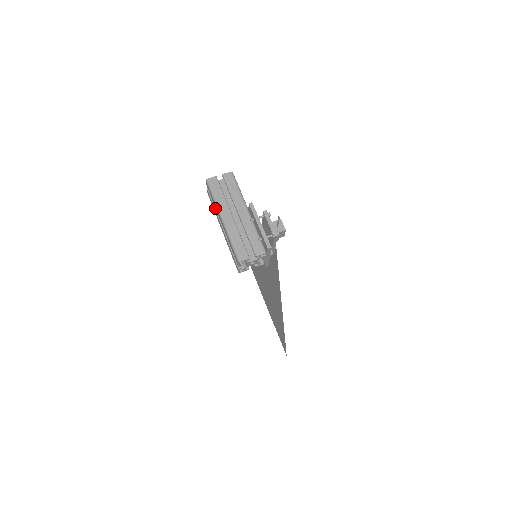
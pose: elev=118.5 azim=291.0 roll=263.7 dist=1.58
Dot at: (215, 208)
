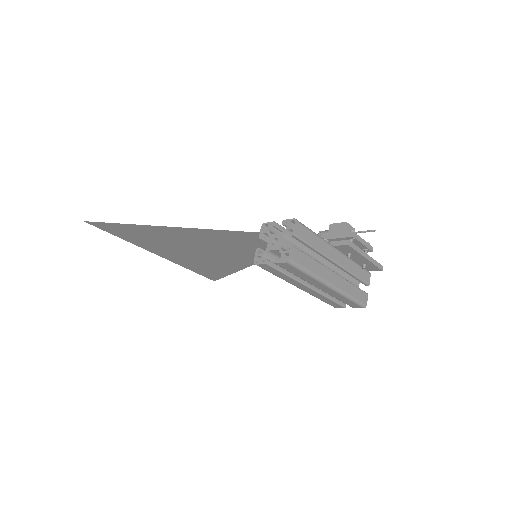
Dot at: (291, 277)
